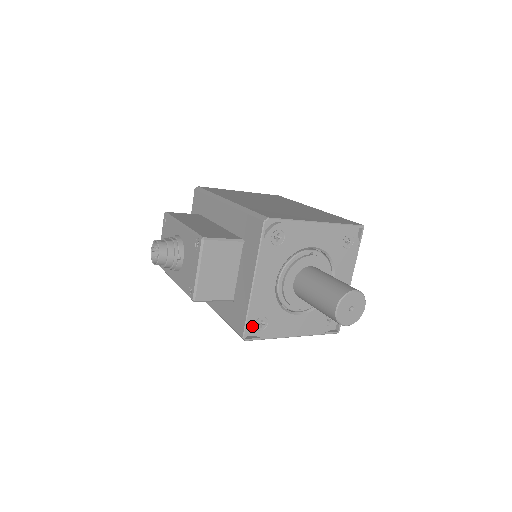
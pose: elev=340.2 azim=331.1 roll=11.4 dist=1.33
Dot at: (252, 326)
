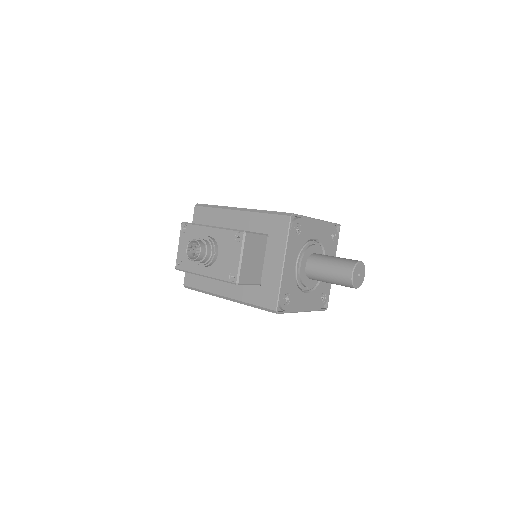
Dot at: (282, 301)
